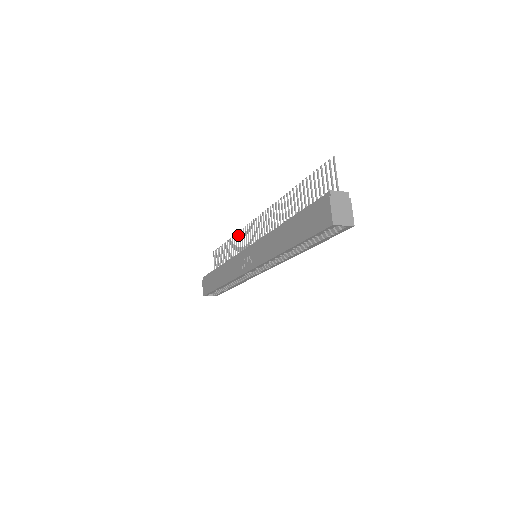
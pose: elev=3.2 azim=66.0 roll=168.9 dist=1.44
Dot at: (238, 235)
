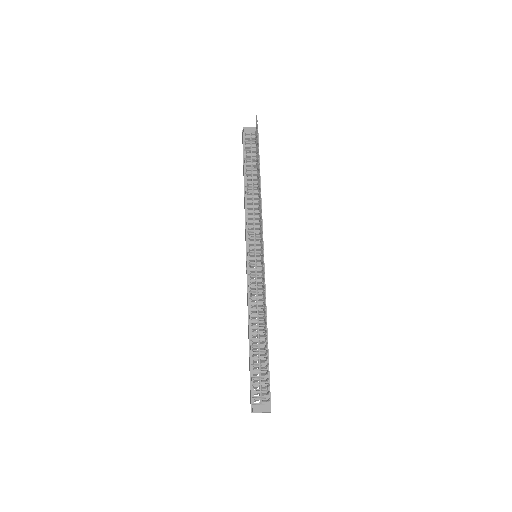
Dot at: (260, 190)
